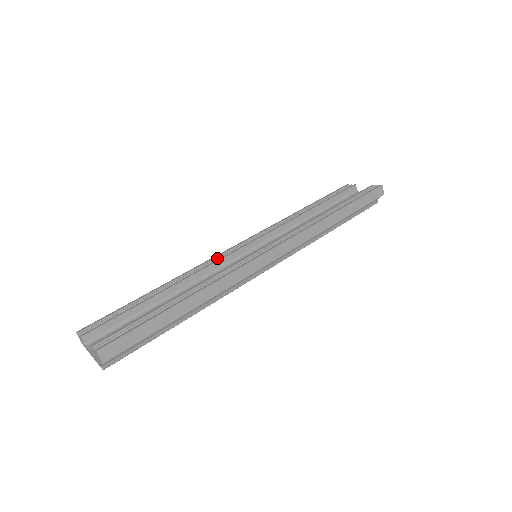
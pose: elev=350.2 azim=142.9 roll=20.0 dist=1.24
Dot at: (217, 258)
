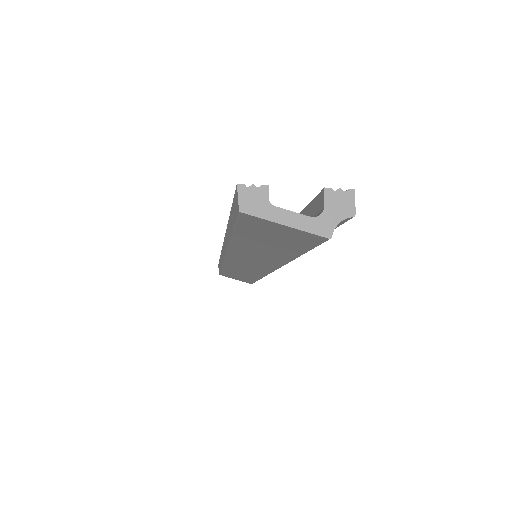
Dot at: occluded
